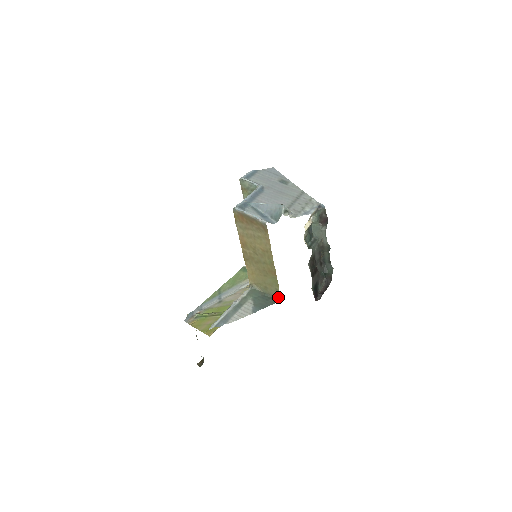
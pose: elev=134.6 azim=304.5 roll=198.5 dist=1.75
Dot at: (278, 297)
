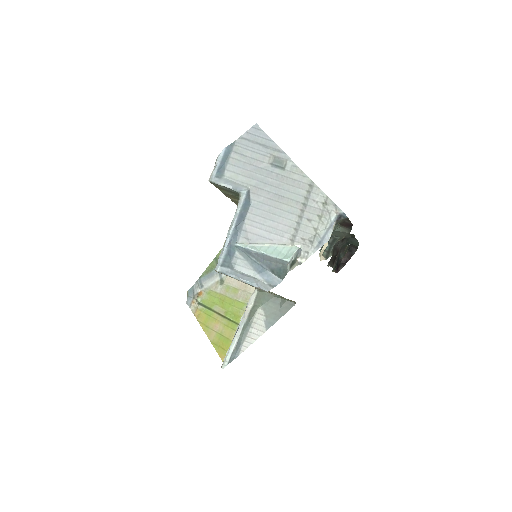
Dot at: occluded
